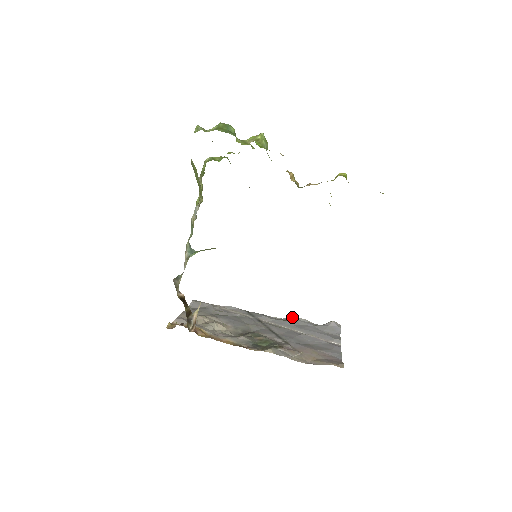
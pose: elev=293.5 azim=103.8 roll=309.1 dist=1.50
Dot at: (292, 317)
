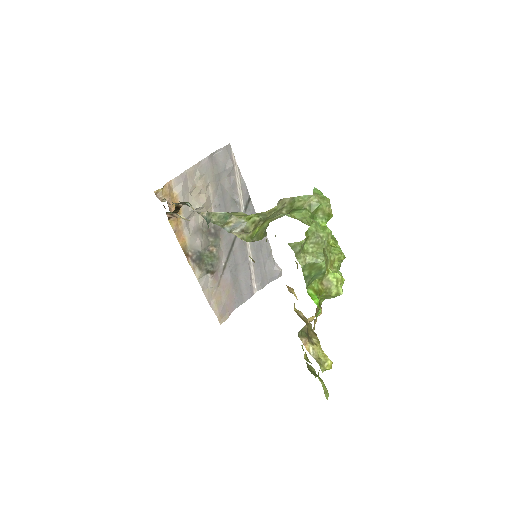
Dot at: (267, 238)
